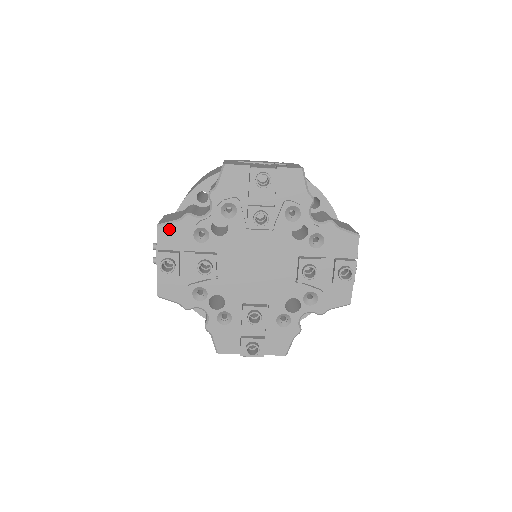
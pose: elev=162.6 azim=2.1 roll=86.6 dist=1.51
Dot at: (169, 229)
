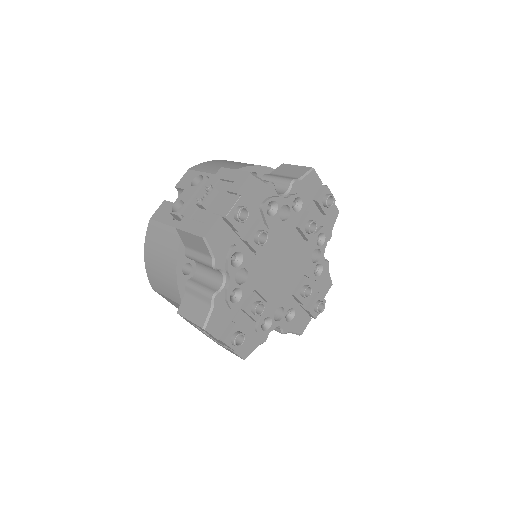
Dot at: (256, 183)
